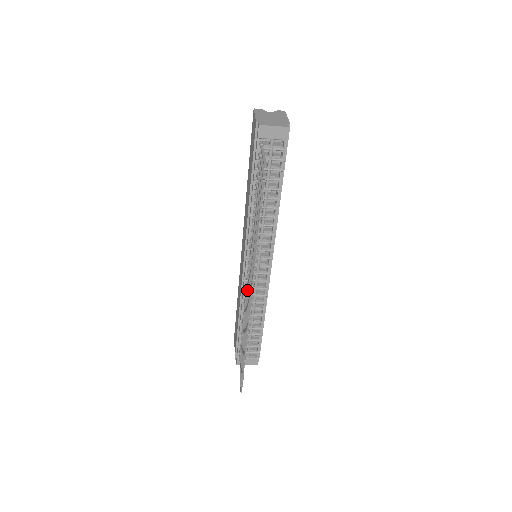
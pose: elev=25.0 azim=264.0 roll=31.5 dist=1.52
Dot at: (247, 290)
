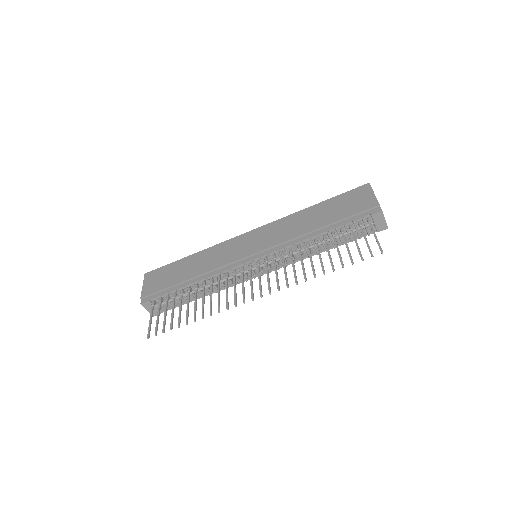
Dot at: (235, 276)
